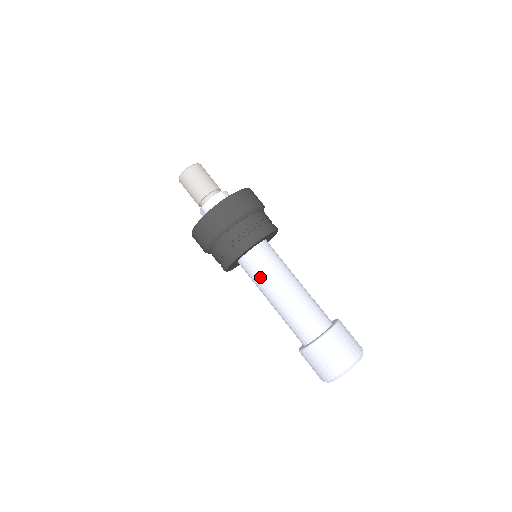
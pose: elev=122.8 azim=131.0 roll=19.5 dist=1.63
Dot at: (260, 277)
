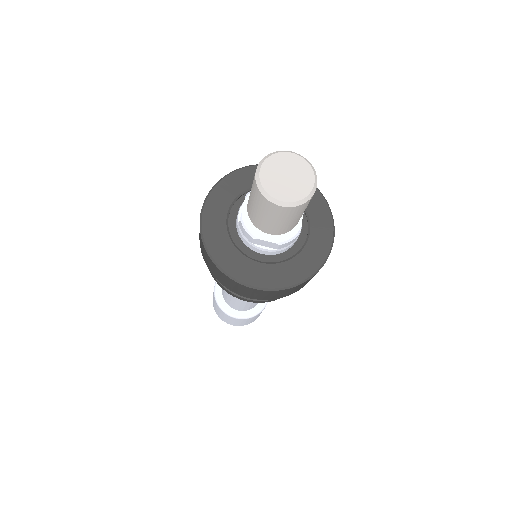
Dot at: occluded
